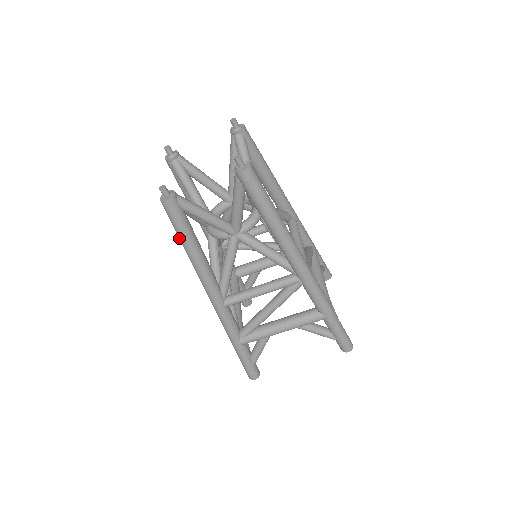
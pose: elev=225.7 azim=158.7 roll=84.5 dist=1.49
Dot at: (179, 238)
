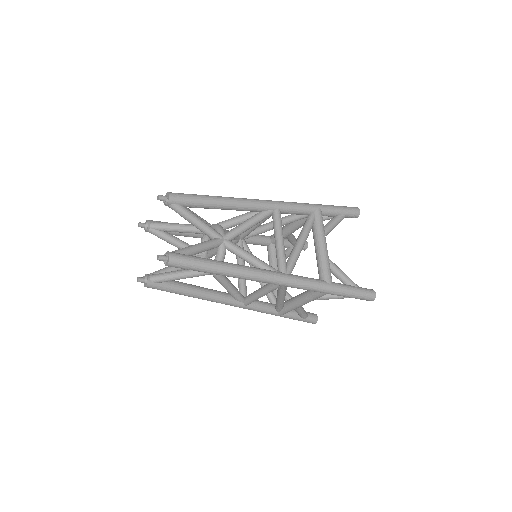
Dot at: occluded
